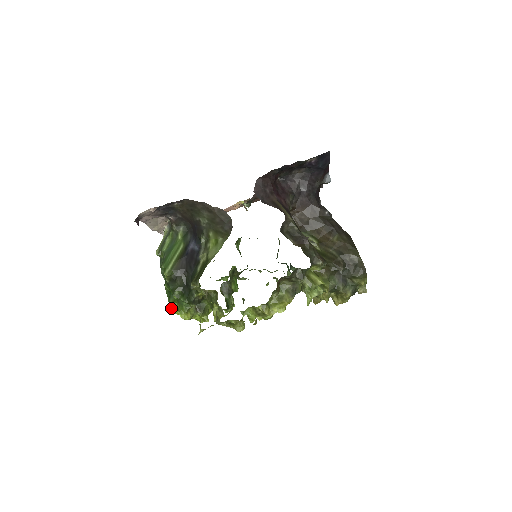
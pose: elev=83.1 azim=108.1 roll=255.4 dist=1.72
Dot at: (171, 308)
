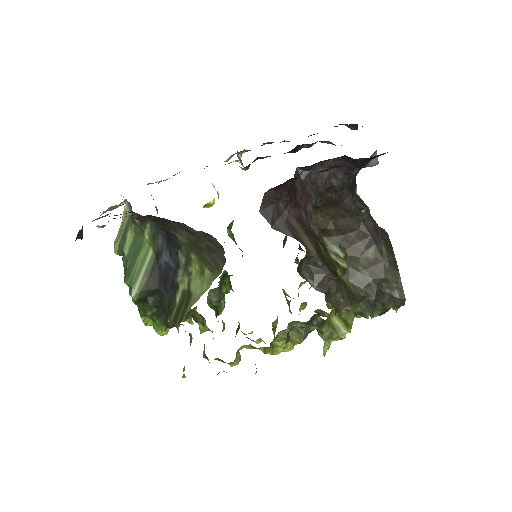
Dot at: (143, 320)
